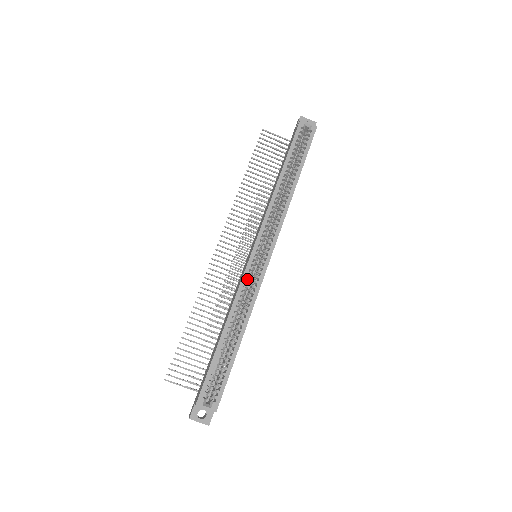
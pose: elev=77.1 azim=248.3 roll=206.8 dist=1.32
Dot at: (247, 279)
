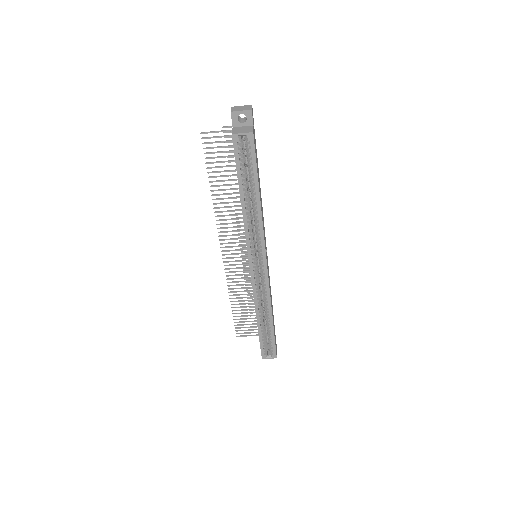
Dot at: (256, 287)
